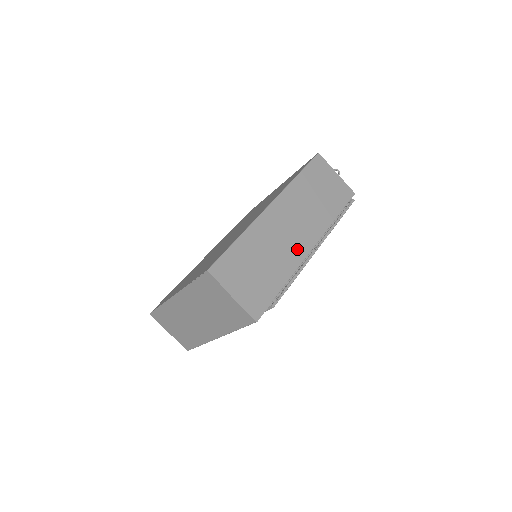
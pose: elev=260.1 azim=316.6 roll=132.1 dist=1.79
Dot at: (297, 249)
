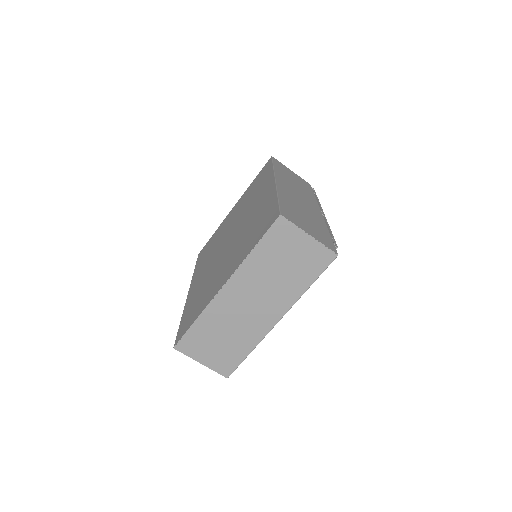
Dot at: (314, 211)
